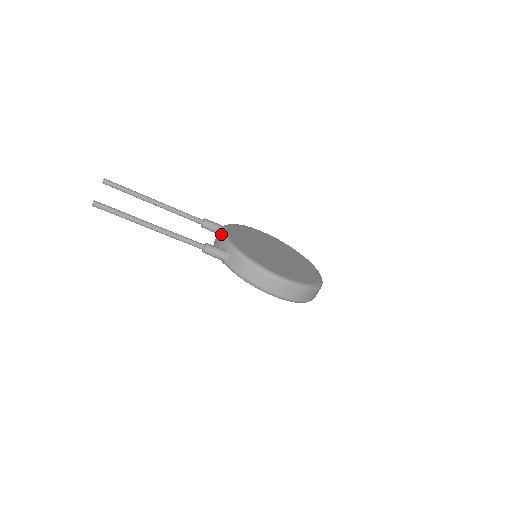
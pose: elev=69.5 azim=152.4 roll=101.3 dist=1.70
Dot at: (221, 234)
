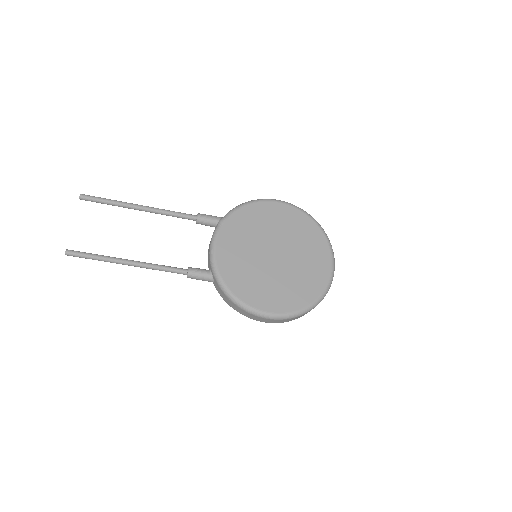
Dot at: (210, 246)
